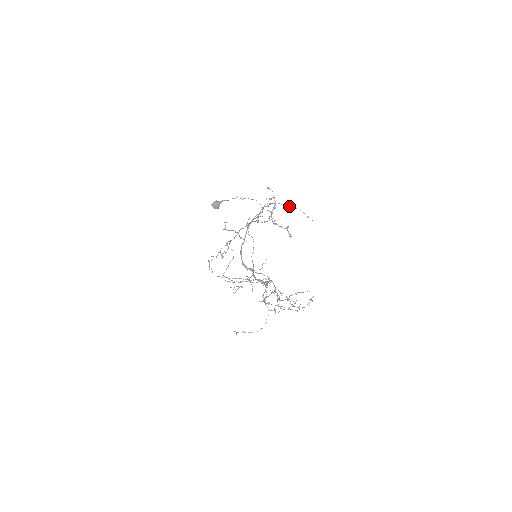
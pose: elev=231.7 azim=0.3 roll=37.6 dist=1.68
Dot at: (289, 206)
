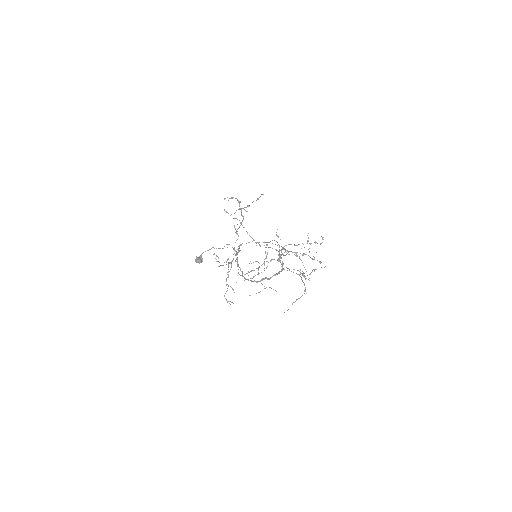
Dot at: occluded
